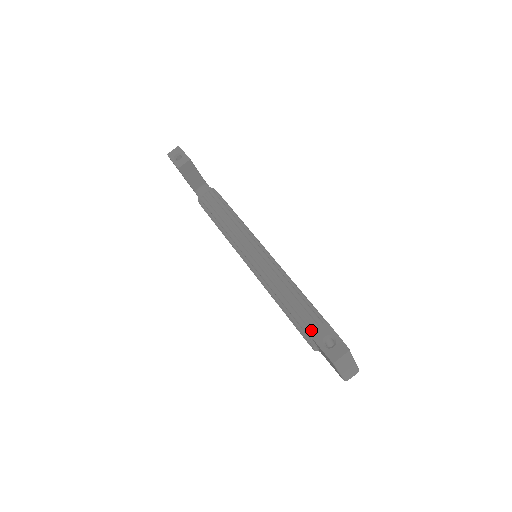
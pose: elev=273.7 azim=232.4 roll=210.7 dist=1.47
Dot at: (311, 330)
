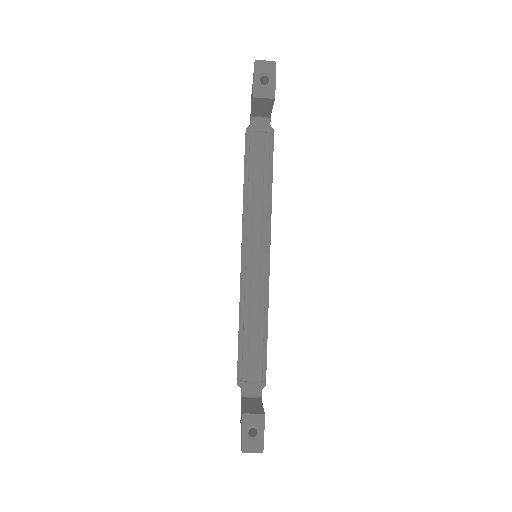
Dot at: (248, 375)
